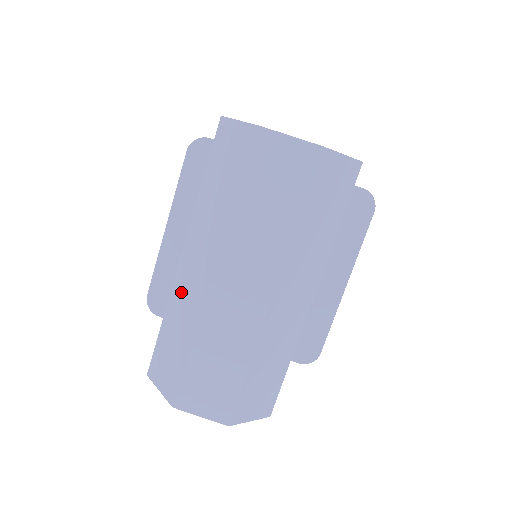
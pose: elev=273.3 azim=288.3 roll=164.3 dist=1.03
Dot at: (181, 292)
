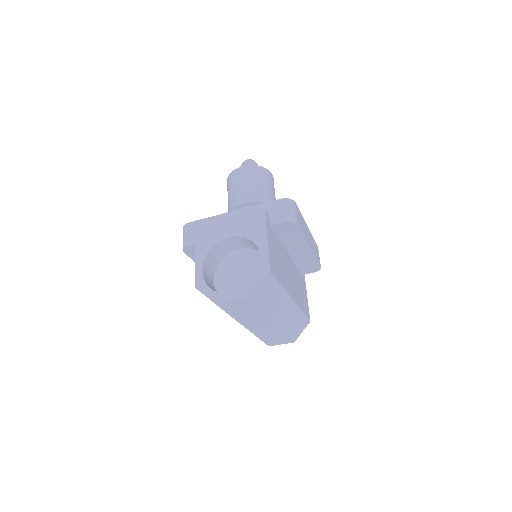
Dot at: occluded
